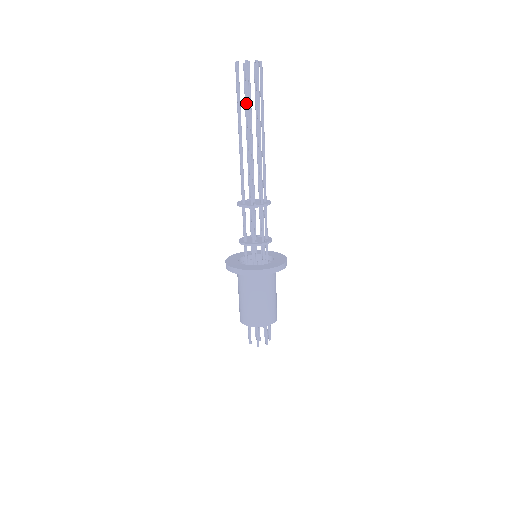
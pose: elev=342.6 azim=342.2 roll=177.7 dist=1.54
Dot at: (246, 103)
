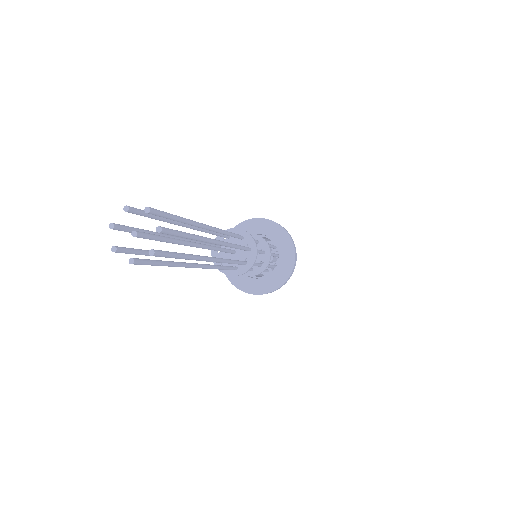
Dot at: occluded
